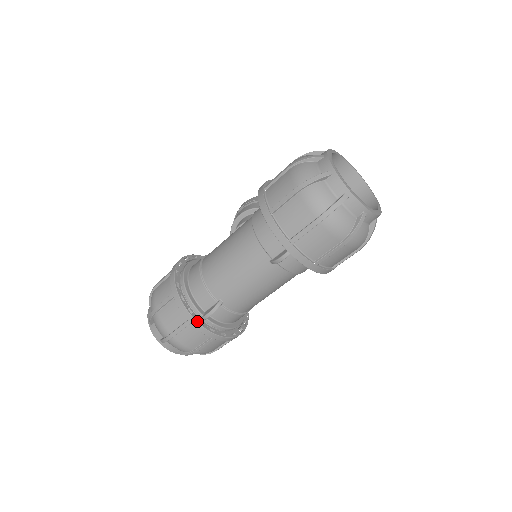
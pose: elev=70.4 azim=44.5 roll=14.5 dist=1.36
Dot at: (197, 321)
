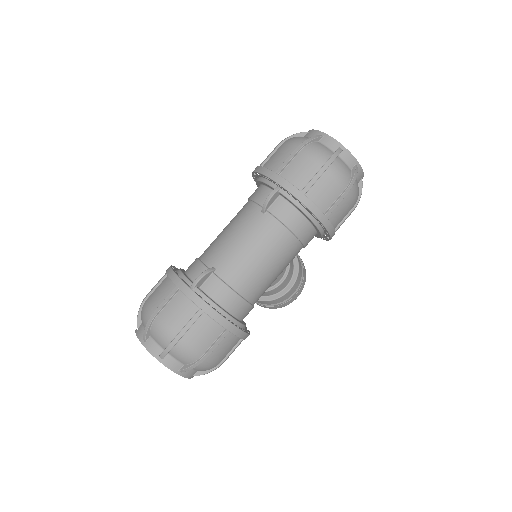
Dot at: (185, 283)
